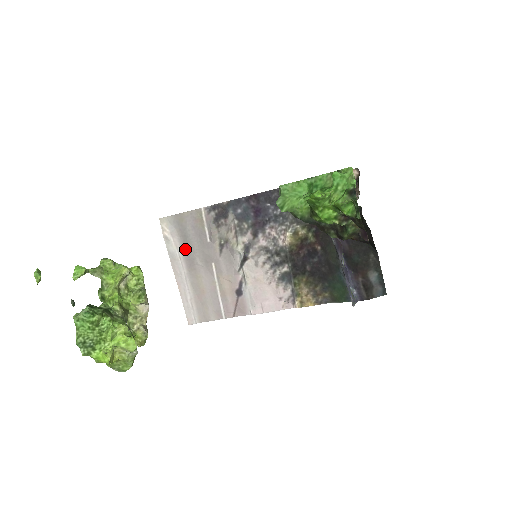
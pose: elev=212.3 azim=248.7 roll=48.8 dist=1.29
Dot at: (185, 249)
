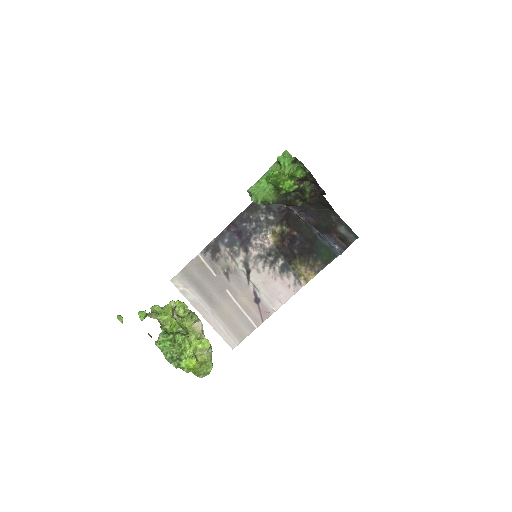
Dot at: (201, 292)
